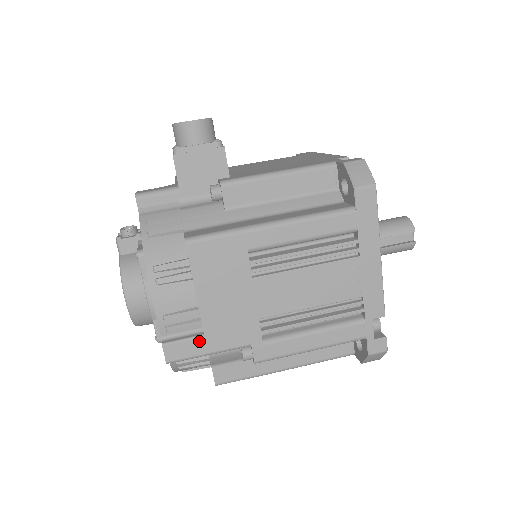
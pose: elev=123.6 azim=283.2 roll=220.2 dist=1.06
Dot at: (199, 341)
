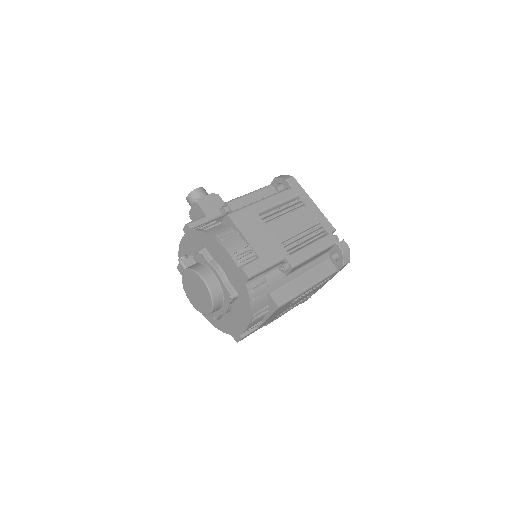
Dot at: (258, 261)
